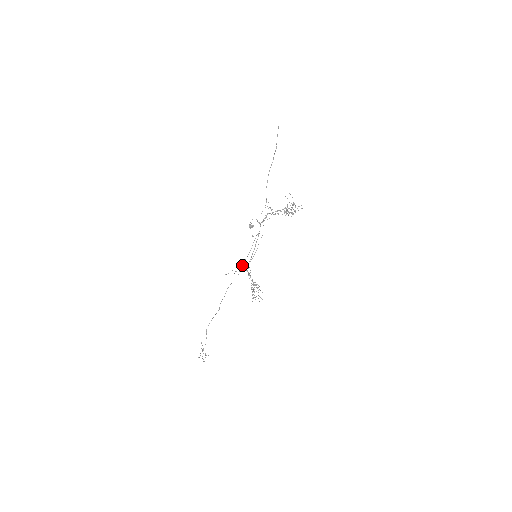
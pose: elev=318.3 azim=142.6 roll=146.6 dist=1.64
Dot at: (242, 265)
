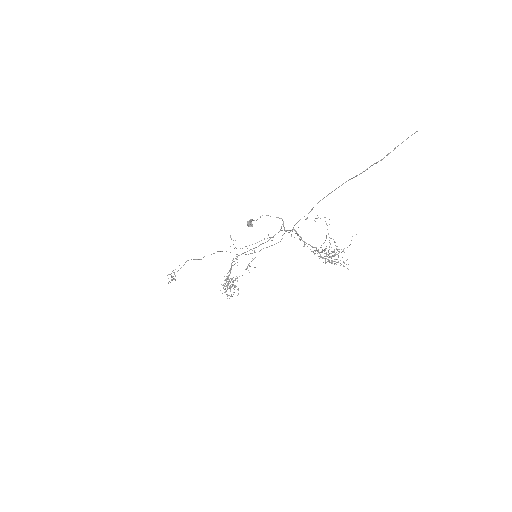
Dot at: occluded
